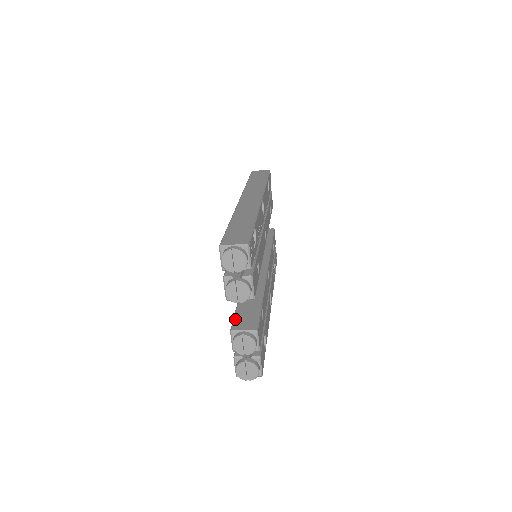
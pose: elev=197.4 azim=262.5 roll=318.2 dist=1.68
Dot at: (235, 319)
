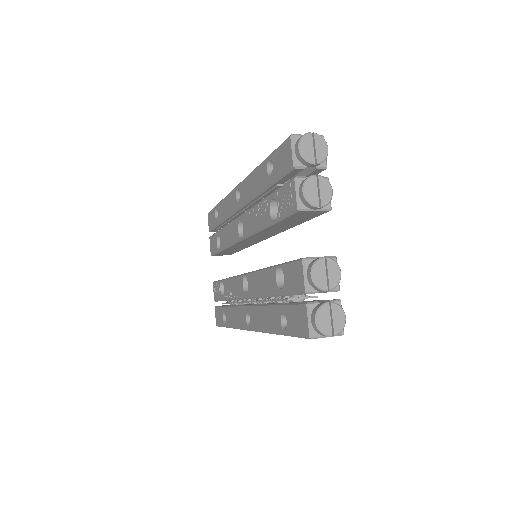
Dot at: (294, 260)
